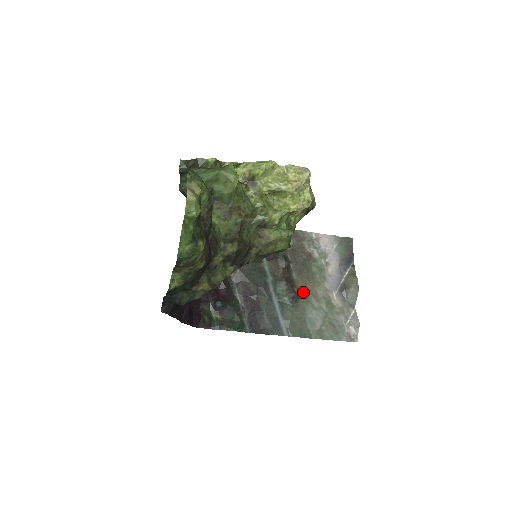
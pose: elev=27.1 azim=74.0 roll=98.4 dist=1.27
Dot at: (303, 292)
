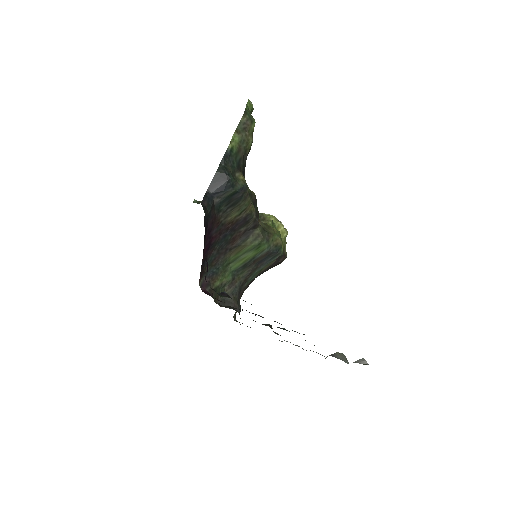
Dot at: occluded
